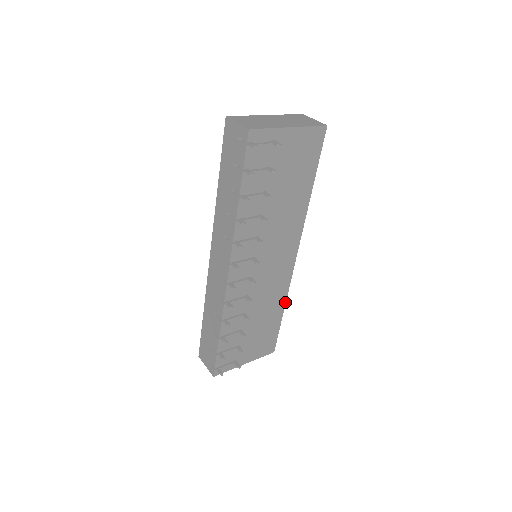
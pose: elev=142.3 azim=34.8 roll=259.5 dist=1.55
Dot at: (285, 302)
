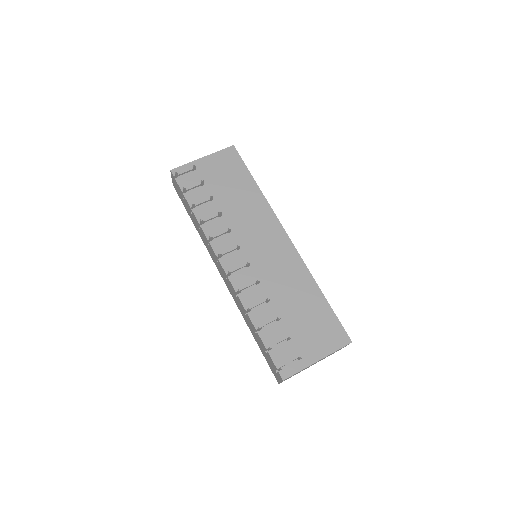
Dot at: (315, 281)
